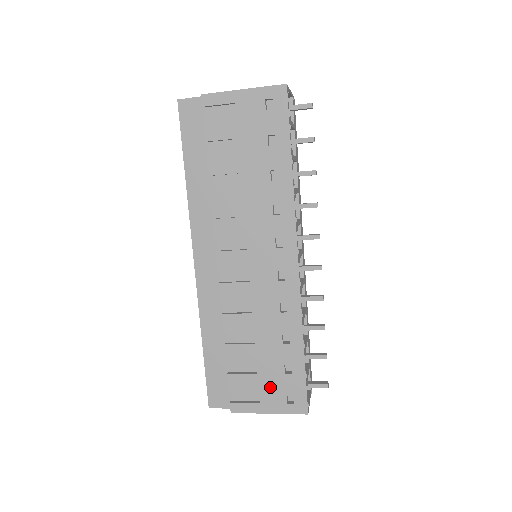
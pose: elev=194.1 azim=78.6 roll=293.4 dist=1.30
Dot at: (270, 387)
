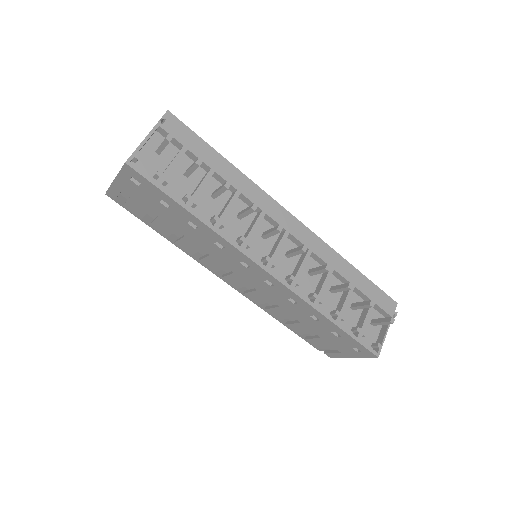
Dot at: (337, 344)
